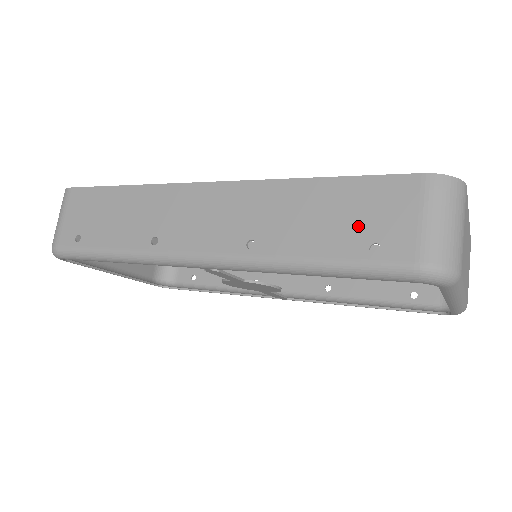
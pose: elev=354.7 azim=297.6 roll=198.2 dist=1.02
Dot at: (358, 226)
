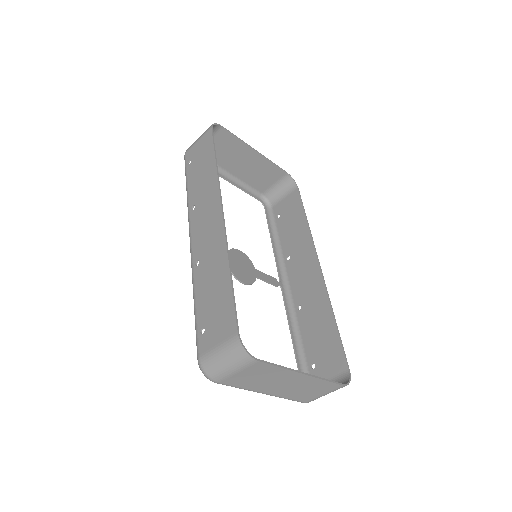
Dot at: (211, 315)
